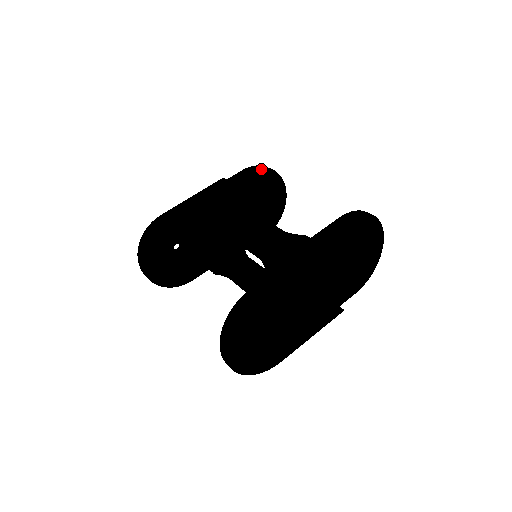
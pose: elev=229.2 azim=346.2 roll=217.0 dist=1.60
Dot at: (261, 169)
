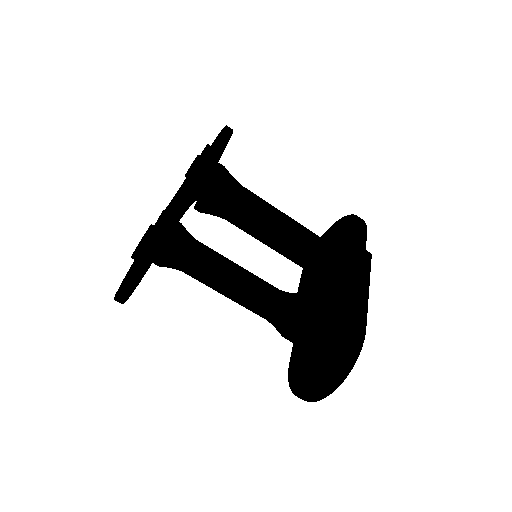
Dot at: occluded
